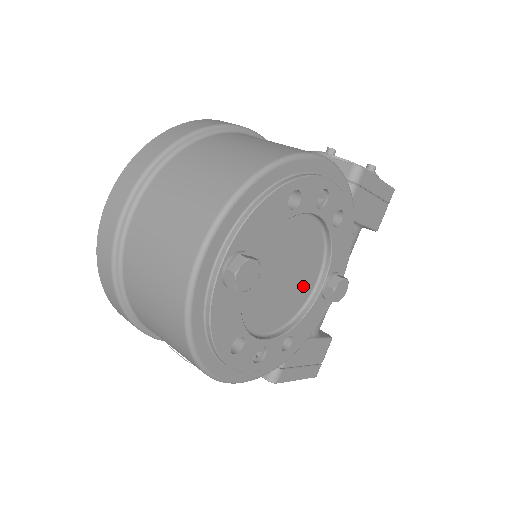
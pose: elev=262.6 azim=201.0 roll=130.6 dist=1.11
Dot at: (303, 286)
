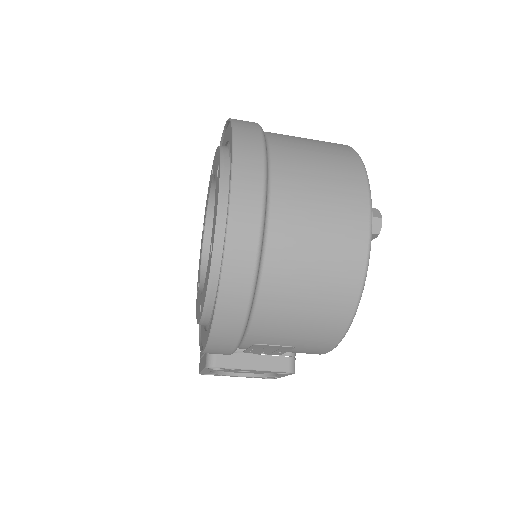
Dot at: occluded
